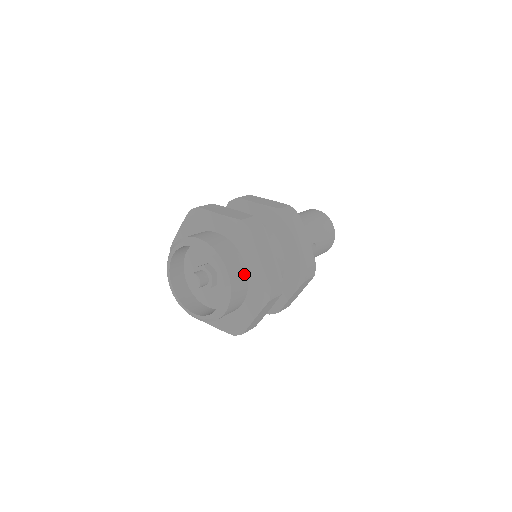
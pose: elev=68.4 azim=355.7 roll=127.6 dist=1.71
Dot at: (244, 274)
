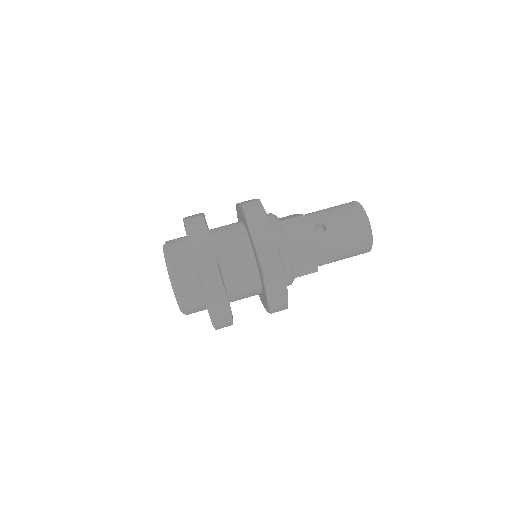
Dot at: (202, 303)
